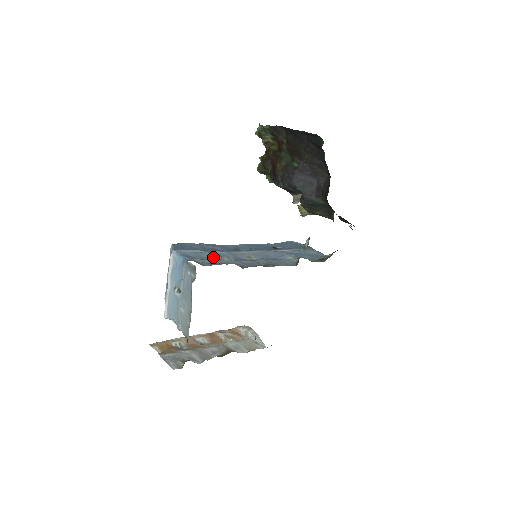
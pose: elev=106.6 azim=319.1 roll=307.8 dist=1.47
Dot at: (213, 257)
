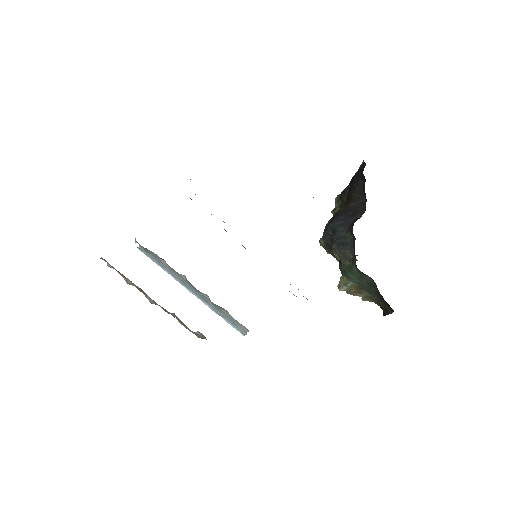
Dot at: occluded
